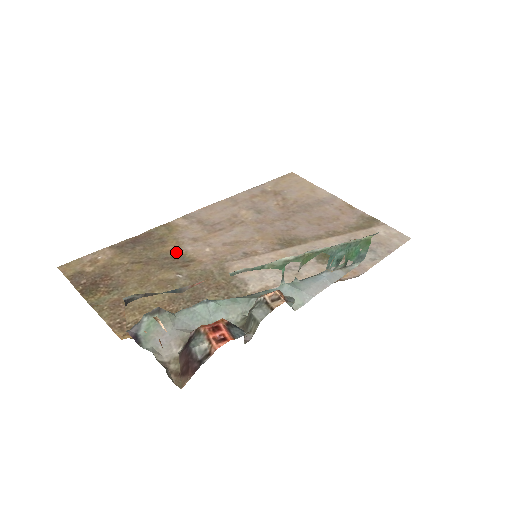
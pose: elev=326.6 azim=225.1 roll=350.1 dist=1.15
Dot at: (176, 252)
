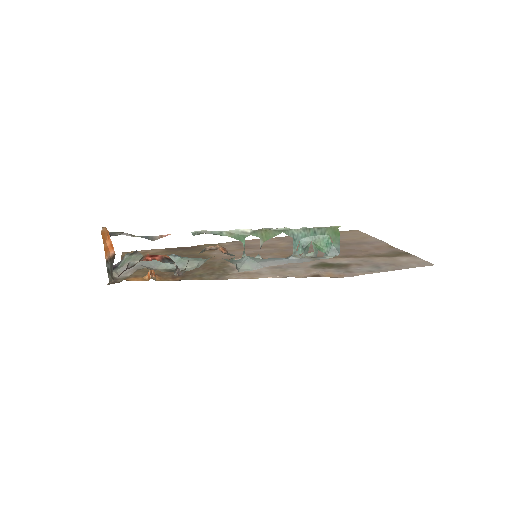
Dot at: (203, 254)
